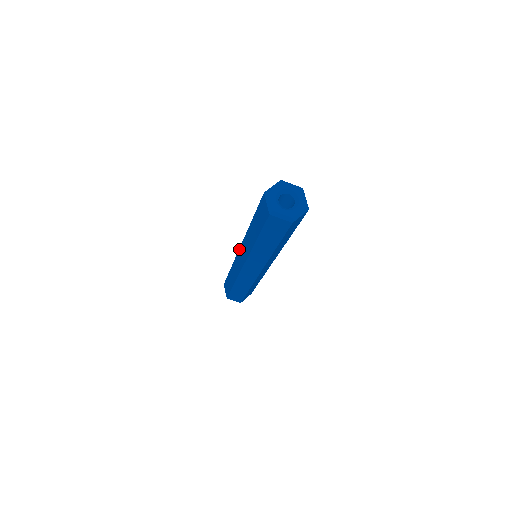
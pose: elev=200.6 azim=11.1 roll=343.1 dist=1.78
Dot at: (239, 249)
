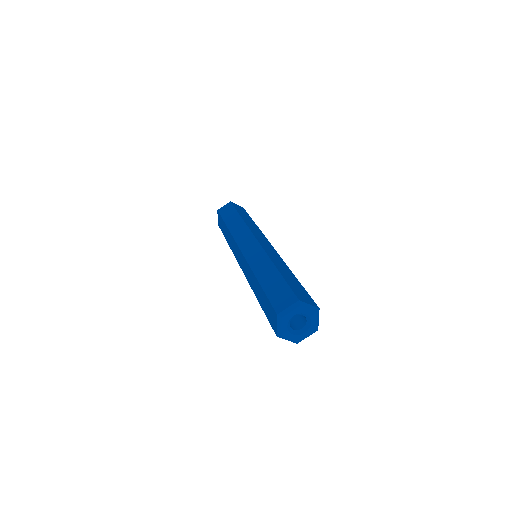
Dot at: (240, 250)
